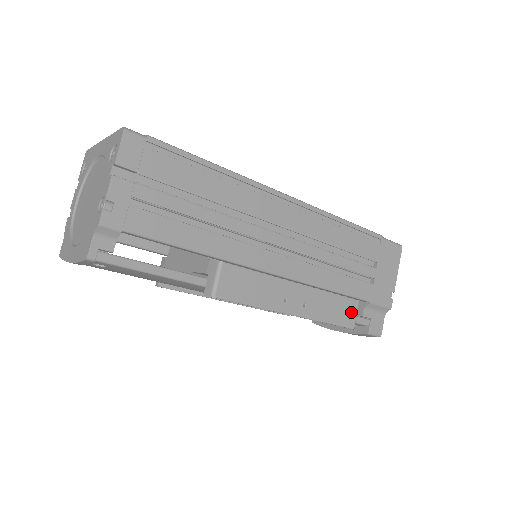
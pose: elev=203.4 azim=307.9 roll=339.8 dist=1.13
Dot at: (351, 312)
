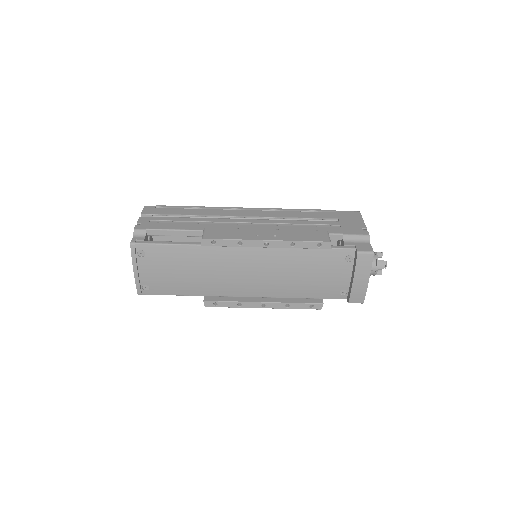
Dot at: (321, 236)
